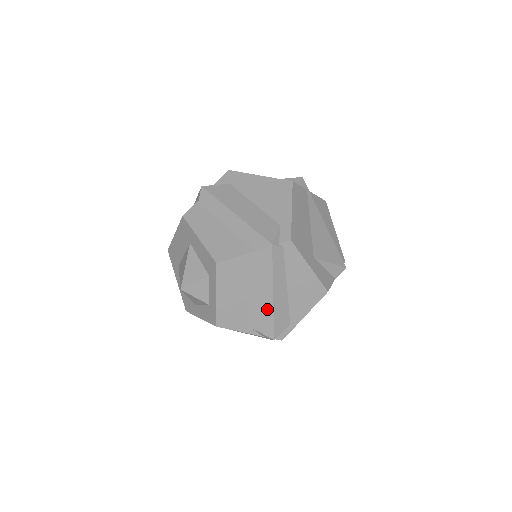
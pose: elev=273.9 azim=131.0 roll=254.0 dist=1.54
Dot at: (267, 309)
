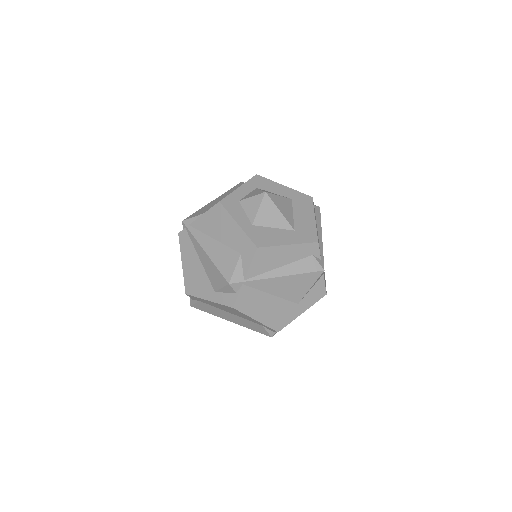
Dot at: occluded
